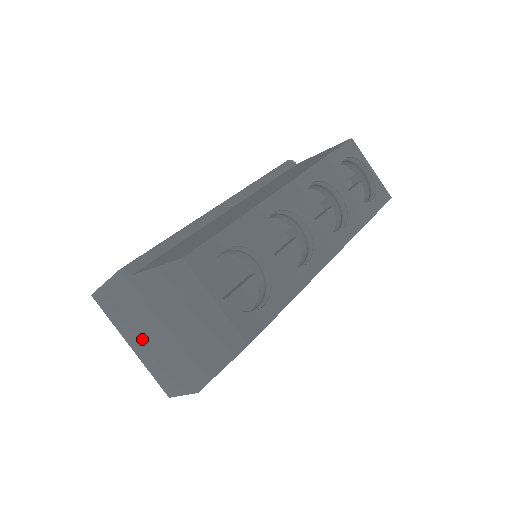
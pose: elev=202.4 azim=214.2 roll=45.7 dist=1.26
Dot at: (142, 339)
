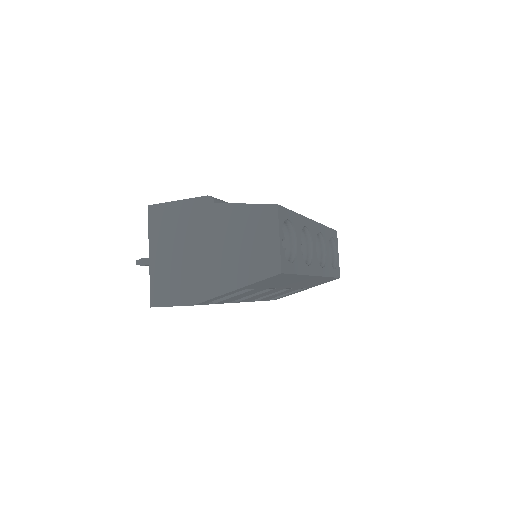
Dot at: (172, 251)
